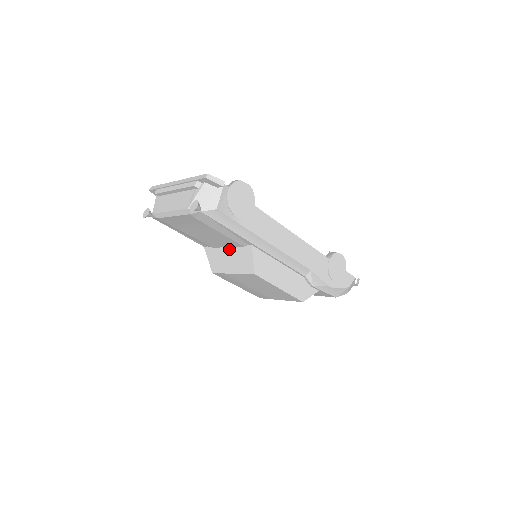
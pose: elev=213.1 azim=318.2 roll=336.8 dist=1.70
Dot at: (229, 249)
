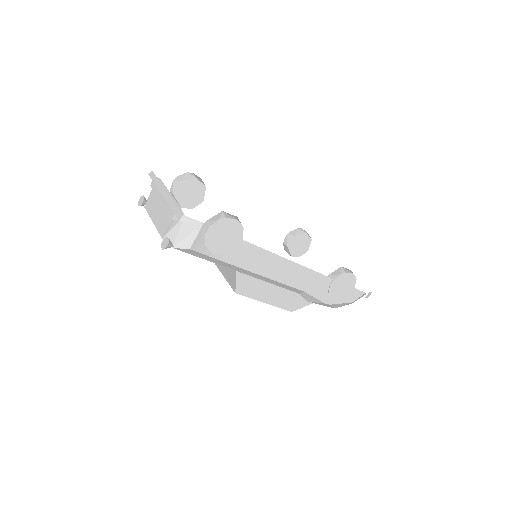
Dot at: occluded
